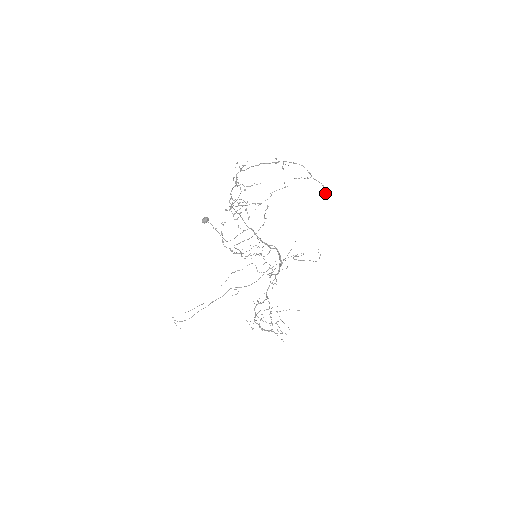
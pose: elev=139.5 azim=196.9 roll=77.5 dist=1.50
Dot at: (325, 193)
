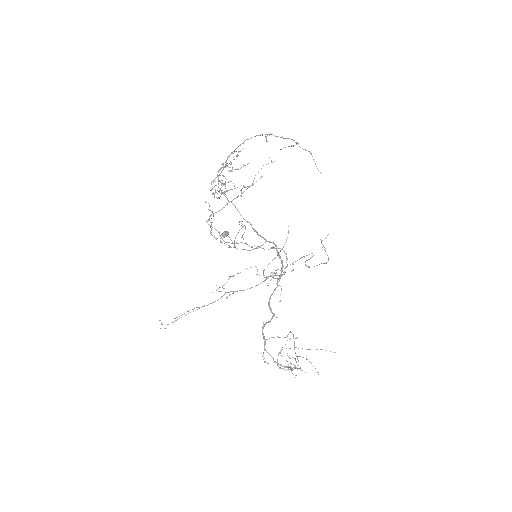
Dot at: occluded
